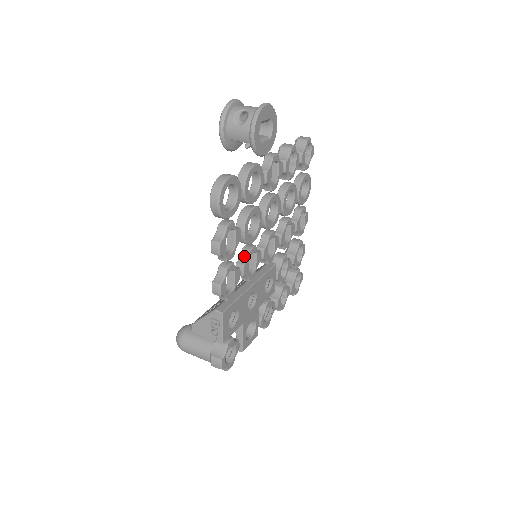
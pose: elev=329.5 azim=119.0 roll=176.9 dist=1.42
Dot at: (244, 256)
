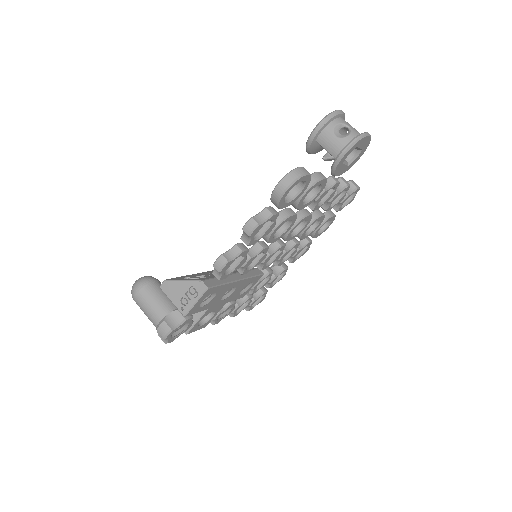
Dot at: (255, 250)
